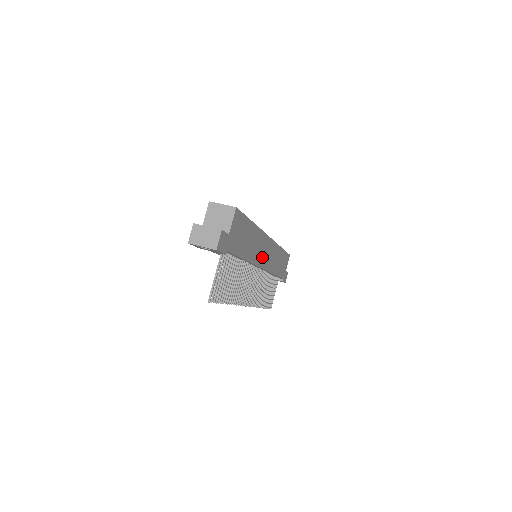
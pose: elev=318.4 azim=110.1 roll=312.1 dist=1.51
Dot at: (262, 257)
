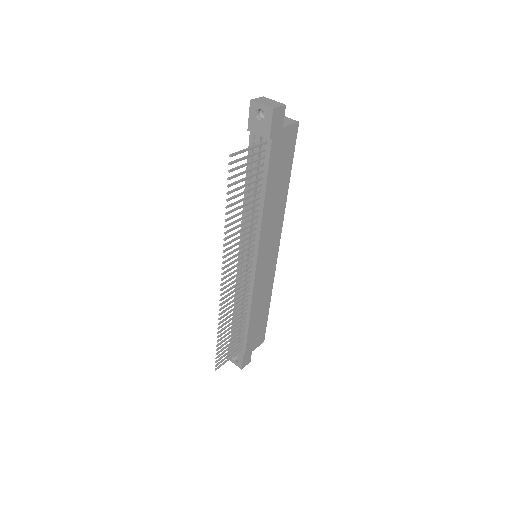
Dot at: (265, 251)
